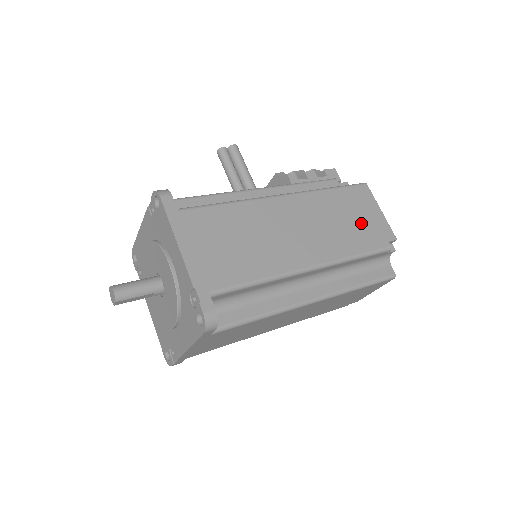
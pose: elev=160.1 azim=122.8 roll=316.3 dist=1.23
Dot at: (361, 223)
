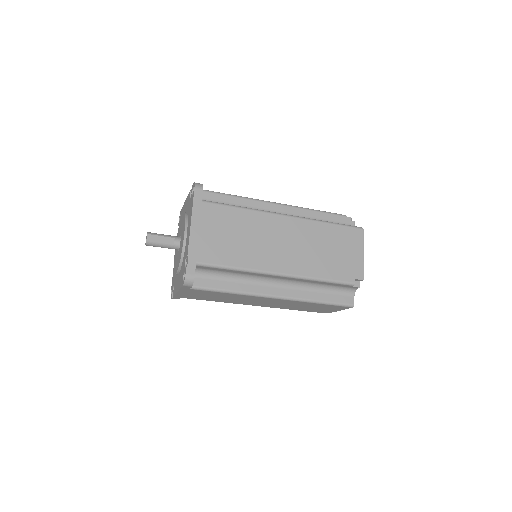
Dot at: occluded
